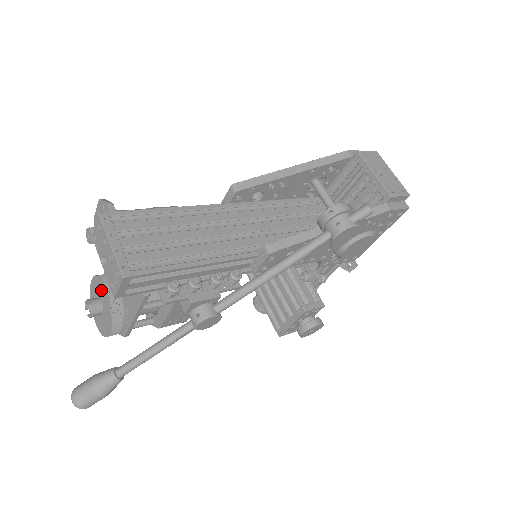
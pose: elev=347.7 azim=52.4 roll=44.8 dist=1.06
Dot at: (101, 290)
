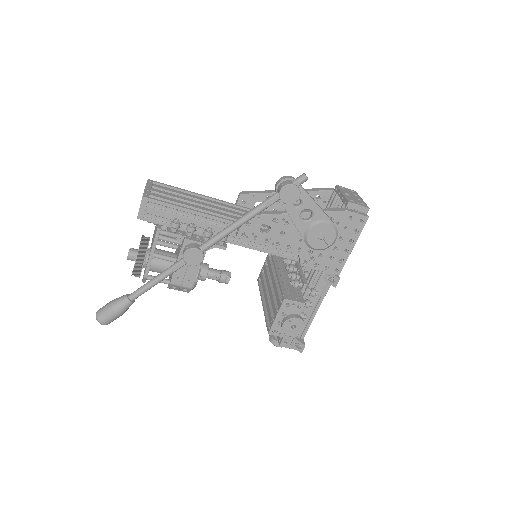
Dot at: occluded
